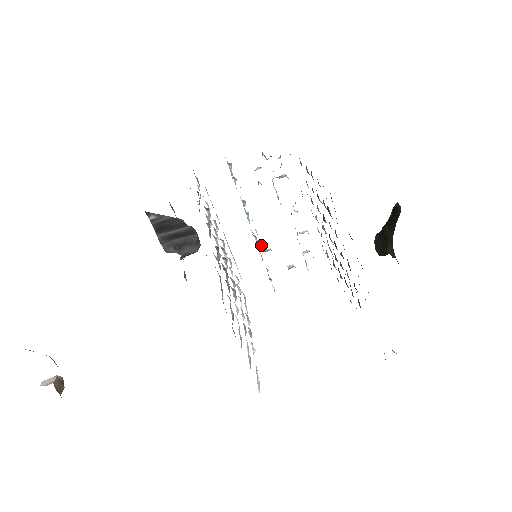
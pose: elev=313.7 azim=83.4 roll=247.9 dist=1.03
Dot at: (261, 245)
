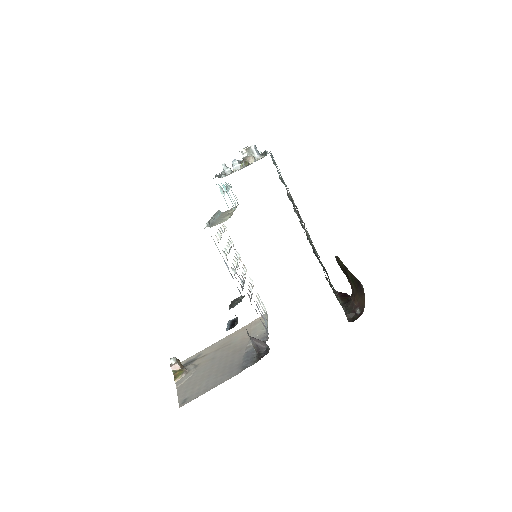
Dot at: (224, 173)
